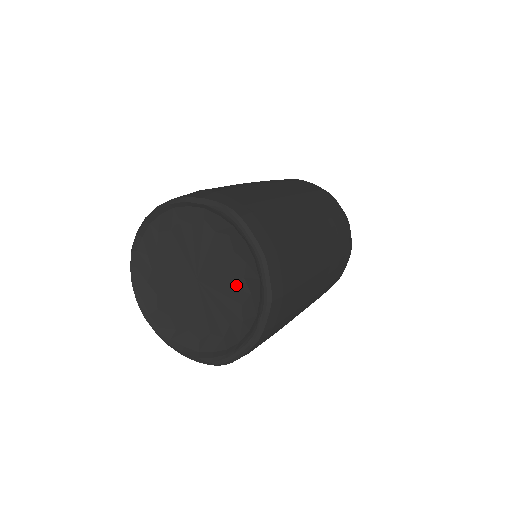
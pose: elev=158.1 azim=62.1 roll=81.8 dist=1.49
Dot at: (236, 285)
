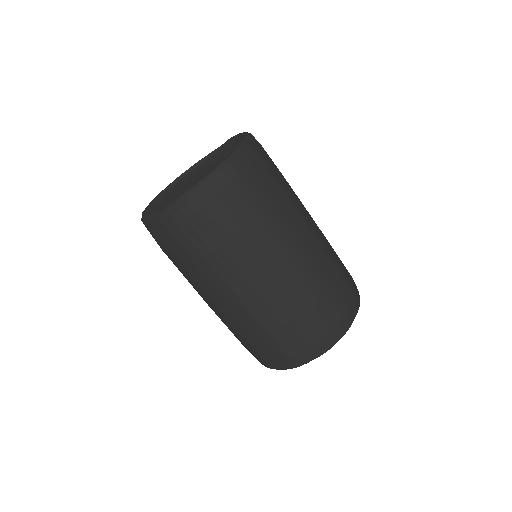
Dot at: occluded
